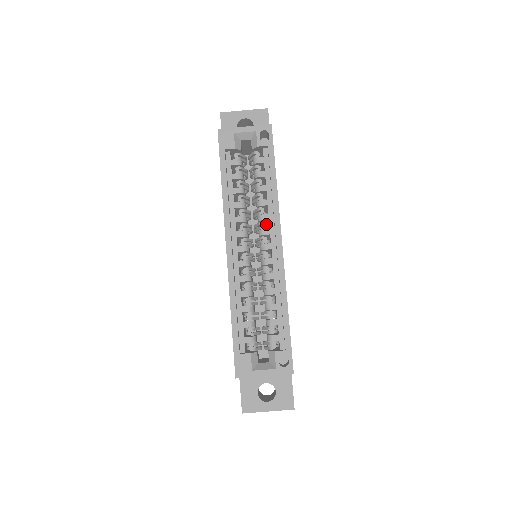
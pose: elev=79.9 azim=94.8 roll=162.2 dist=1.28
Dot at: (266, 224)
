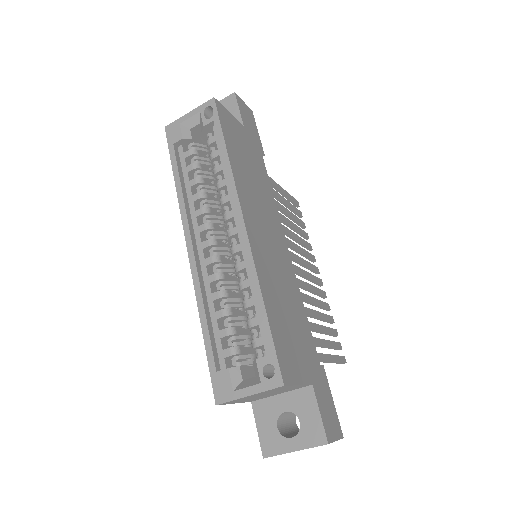
Dot at: occluded
